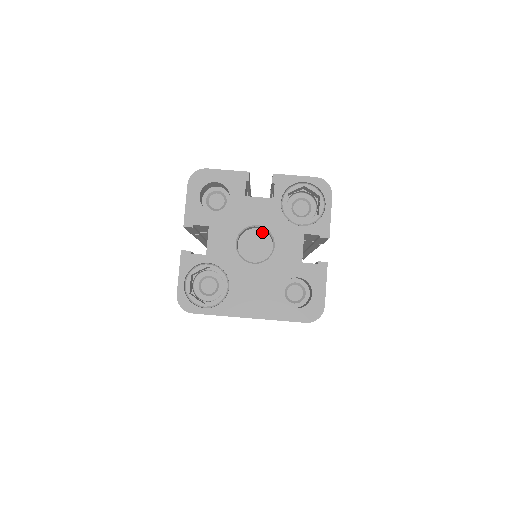
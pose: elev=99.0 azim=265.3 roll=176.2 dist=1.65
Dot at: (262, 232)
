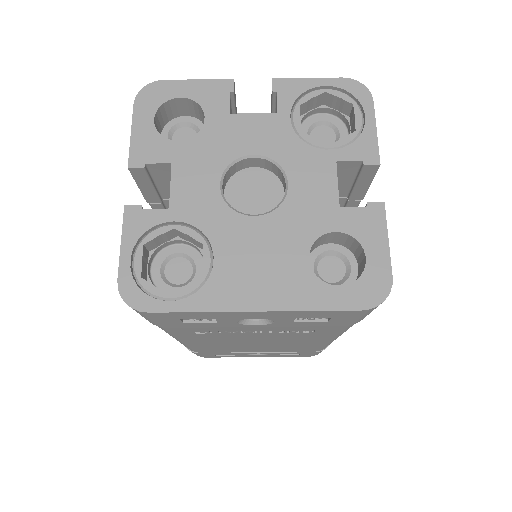
Dot at: (263, 172)
